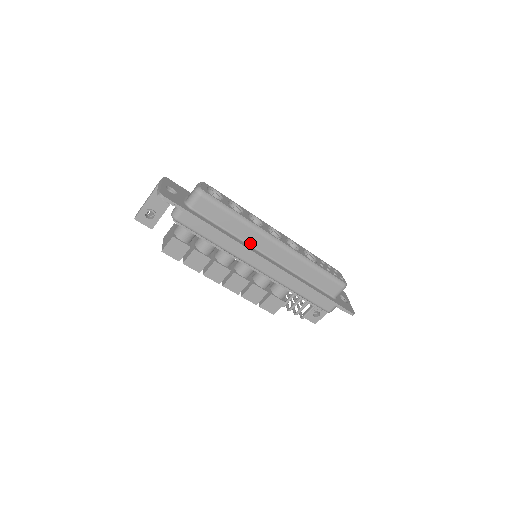
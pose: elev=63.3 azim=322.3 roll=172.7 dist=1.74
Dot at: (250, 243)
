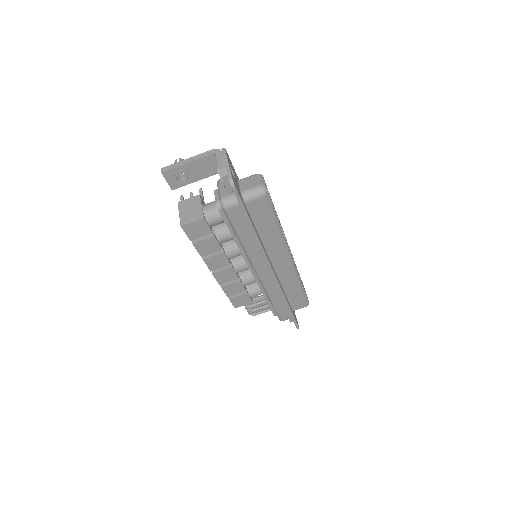
Dot at: (268, 251)
